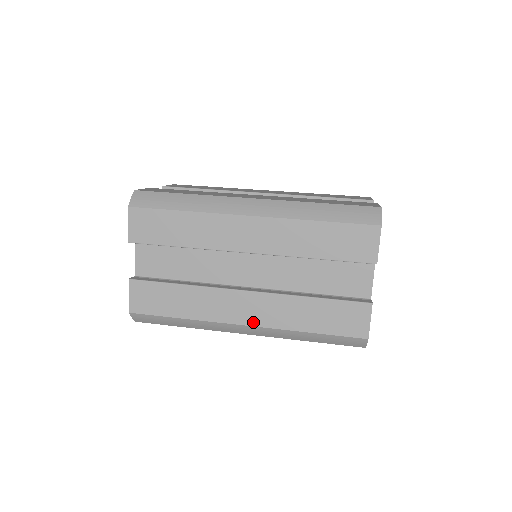
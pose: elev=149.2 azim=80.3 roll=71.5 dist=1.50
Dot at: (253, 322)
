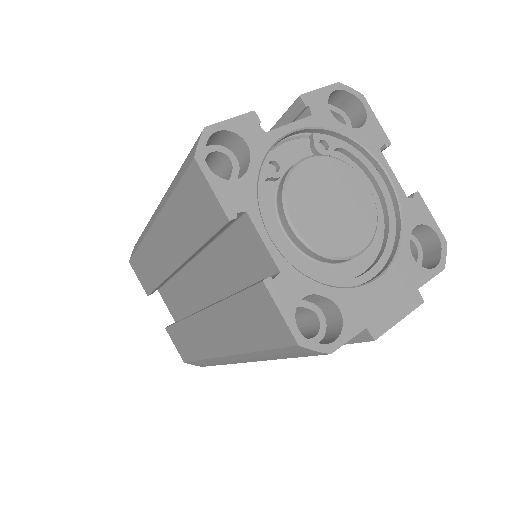
Dot at: occluded
